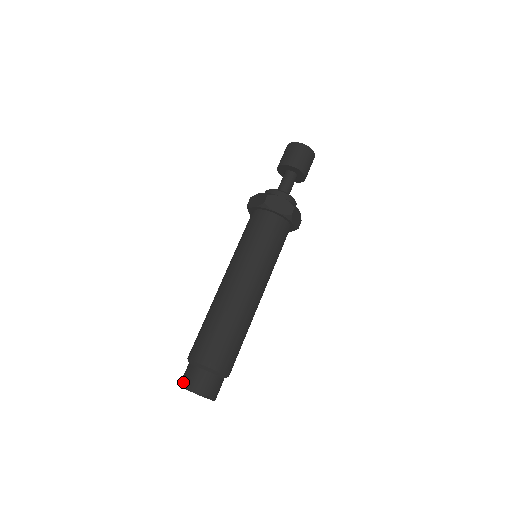
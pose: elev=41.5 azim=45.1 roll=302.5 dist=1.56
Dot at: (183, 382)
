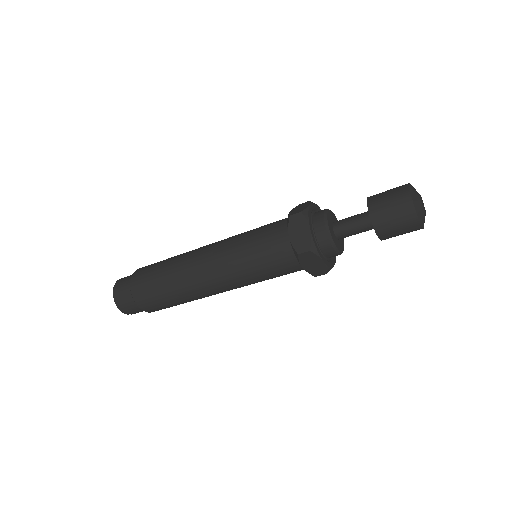
Dot at: (116, 294)
